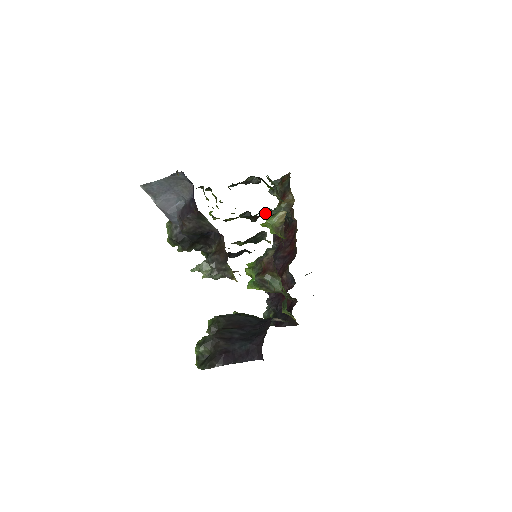
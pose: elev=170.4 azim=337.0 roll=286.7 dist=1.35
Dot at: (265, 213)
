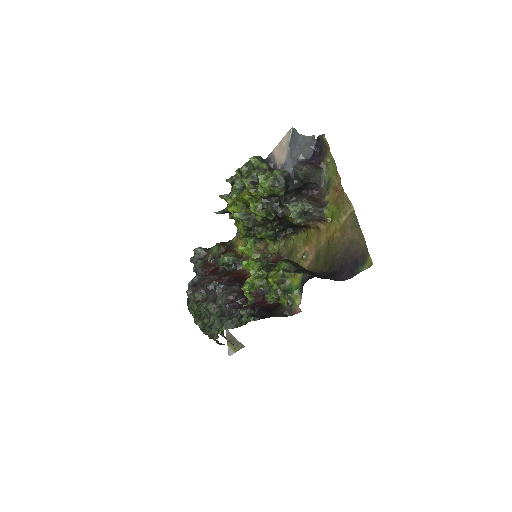
Dot at: (248, 239)
